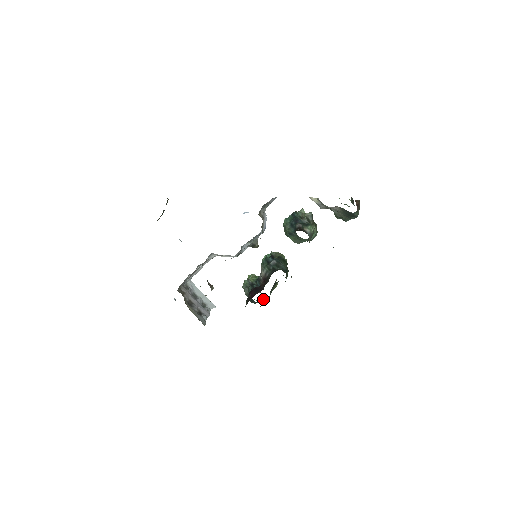
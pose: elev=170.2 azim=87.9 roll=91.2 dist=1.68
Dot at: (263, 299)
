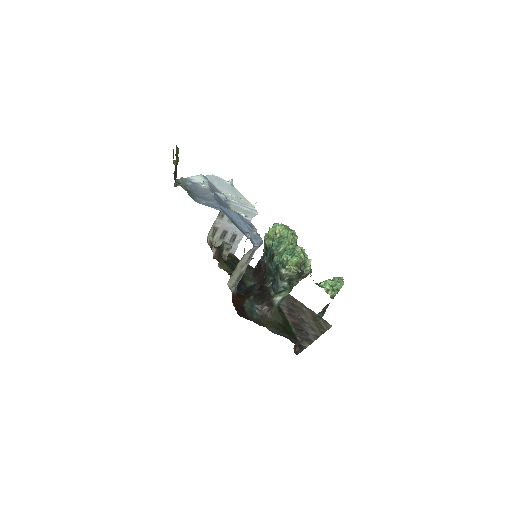
Dot at: occluded
